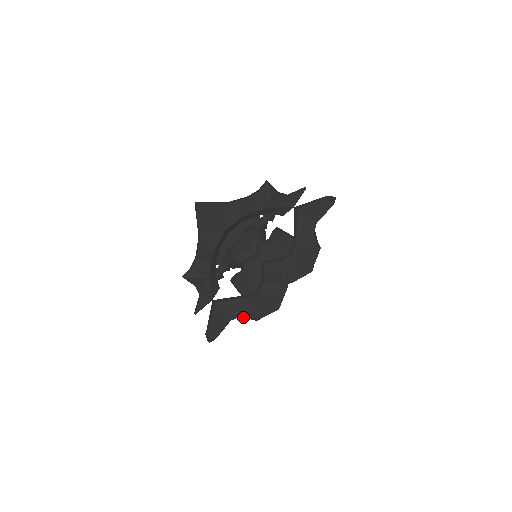
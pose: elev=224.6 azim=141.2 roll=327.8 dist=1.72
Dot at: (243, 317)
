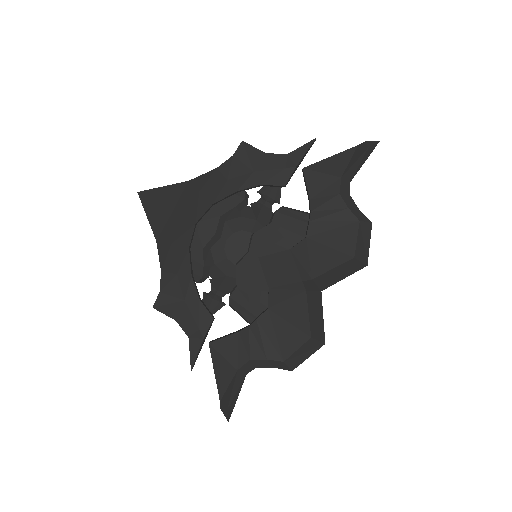
Dot at: (260, 363)
